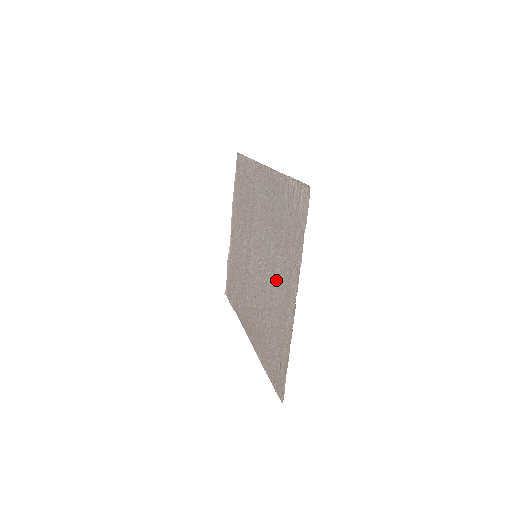
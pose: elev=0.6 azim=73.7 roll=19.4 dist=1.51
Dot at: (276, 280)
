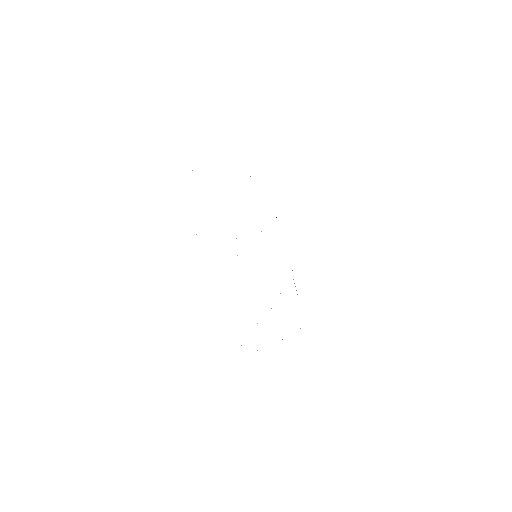
Dot at: occluded
